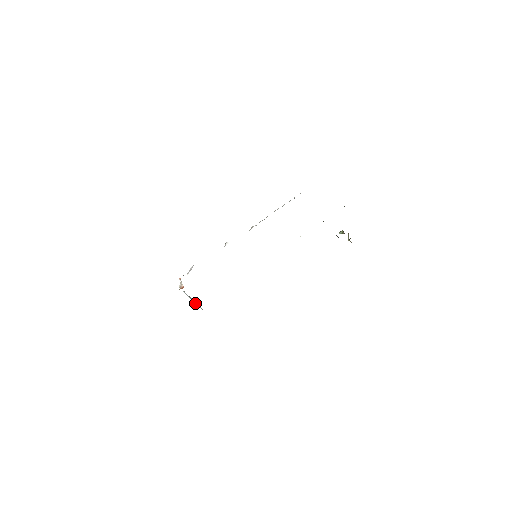
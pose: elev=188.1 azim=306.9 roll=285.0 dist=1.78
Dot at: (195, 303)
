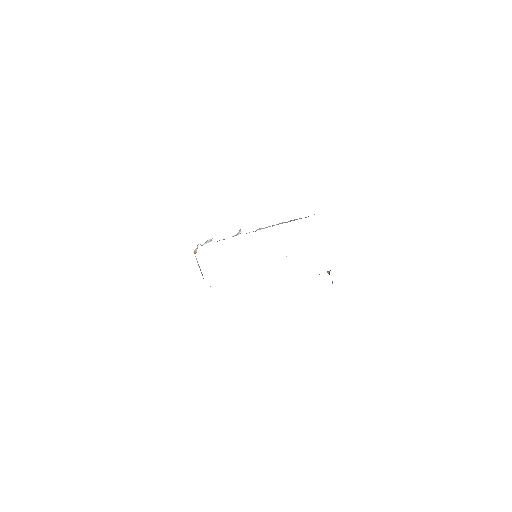
Dot at: (201, 272)
